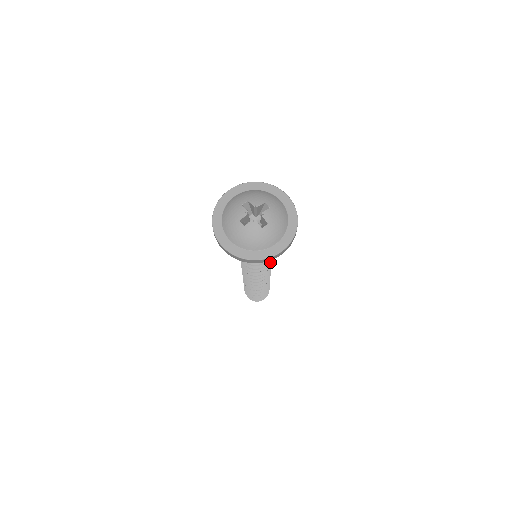
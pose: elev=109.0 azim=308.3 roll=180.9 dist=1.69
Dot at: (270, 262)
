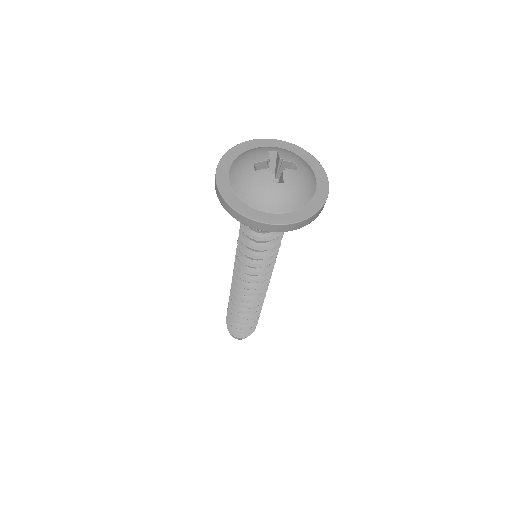
Dot at: (267, 271)
